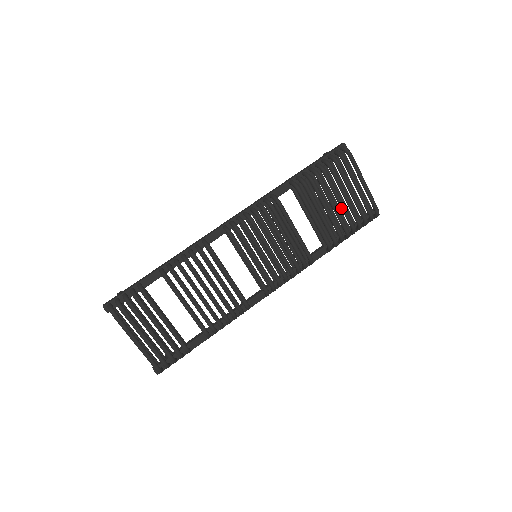
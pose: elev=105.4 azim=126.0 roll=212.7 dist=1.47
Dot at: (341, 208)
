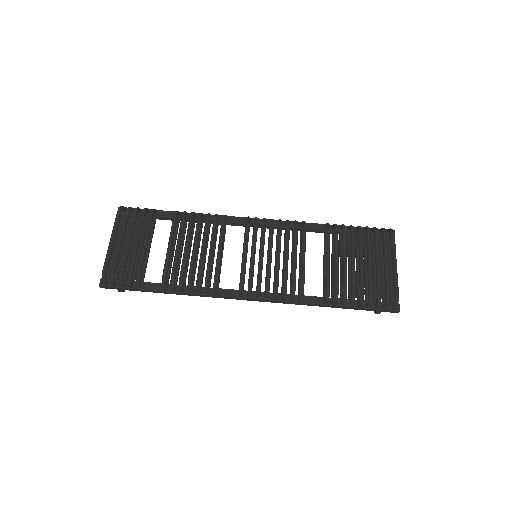
Dot at: (359, 268)
